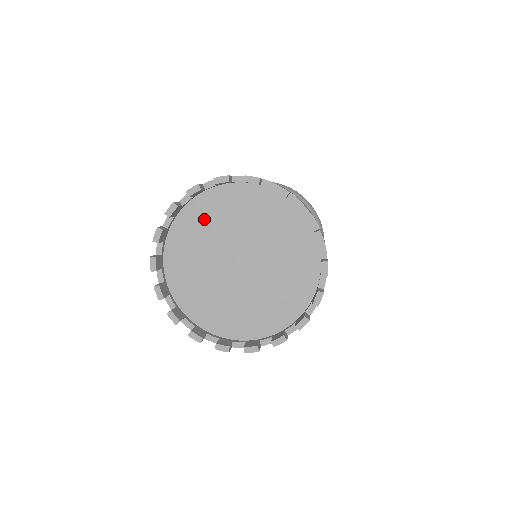
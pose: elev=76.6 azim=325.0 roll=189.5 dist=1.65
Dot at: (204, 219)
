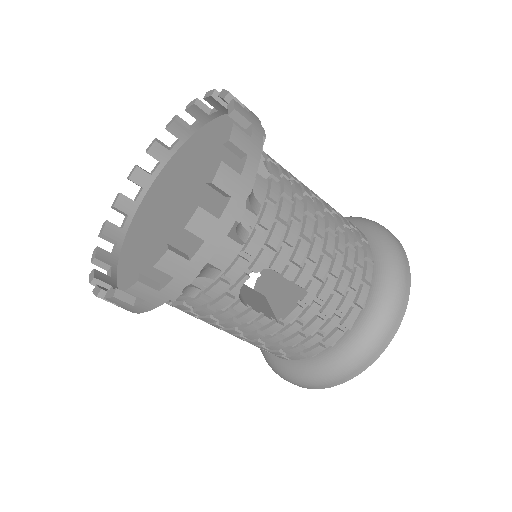
Dot at: (179, 162)
